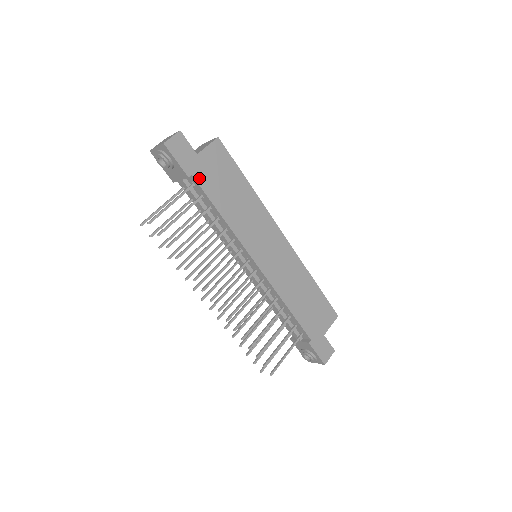
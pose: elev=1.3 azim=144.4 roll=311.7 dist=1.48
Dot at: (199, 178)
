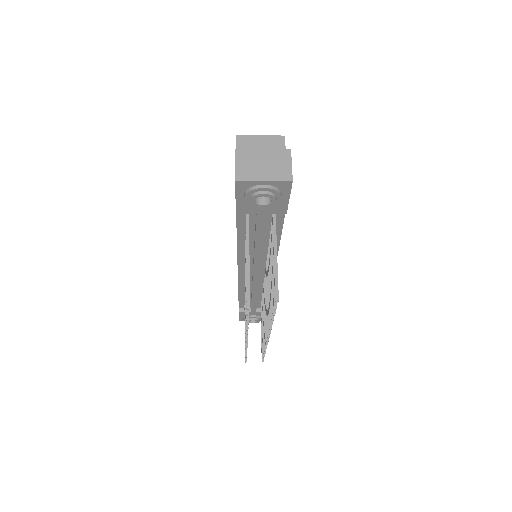
Dot at: occluded
